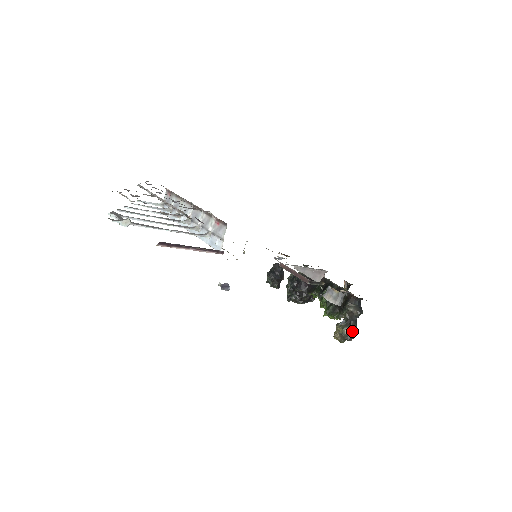
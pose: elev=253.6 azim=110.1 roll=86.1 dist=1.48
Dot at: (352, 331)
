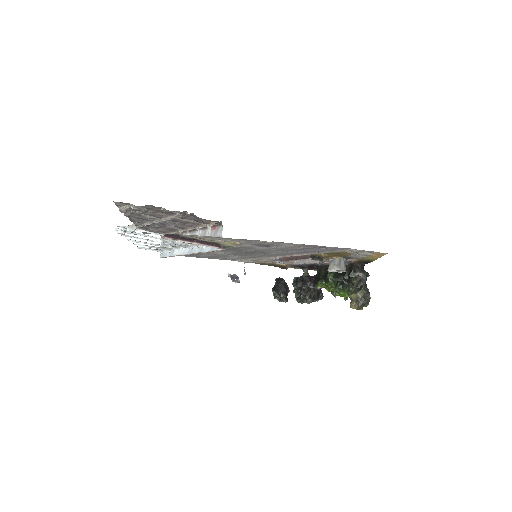
Dot at: (365, 293)
